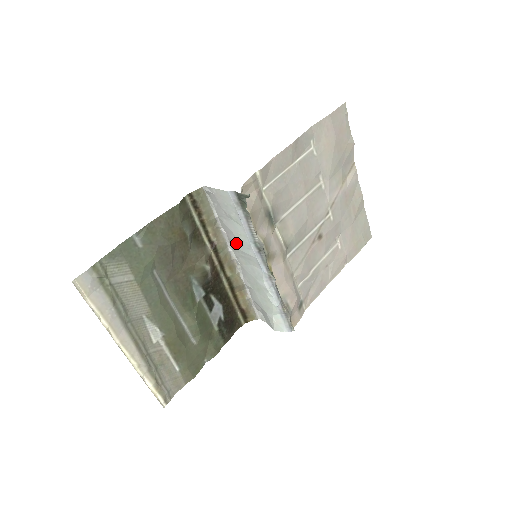
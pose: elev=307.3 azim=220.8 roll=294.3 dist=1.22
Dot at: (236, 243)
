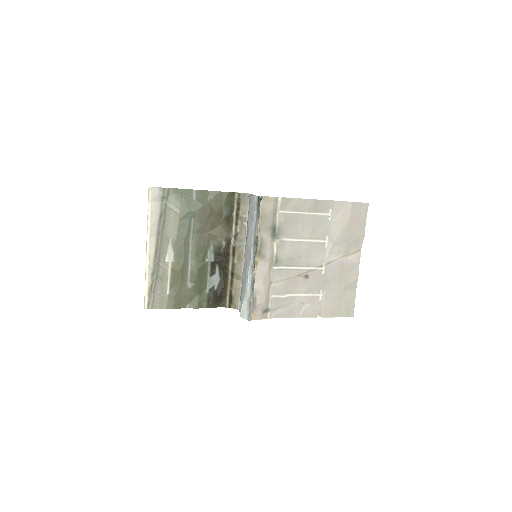
Dot at: (248, 237)
